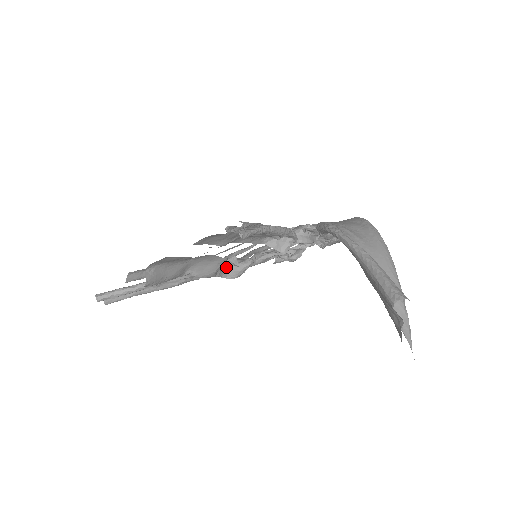
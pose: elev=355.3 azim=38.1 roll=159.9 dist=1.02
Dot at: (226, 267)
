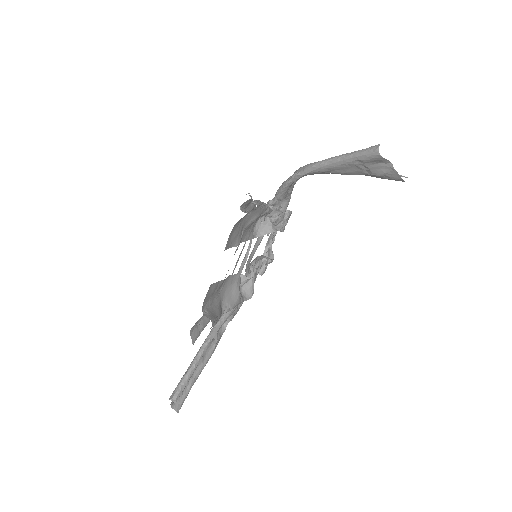
Dot at: (240, 291)
